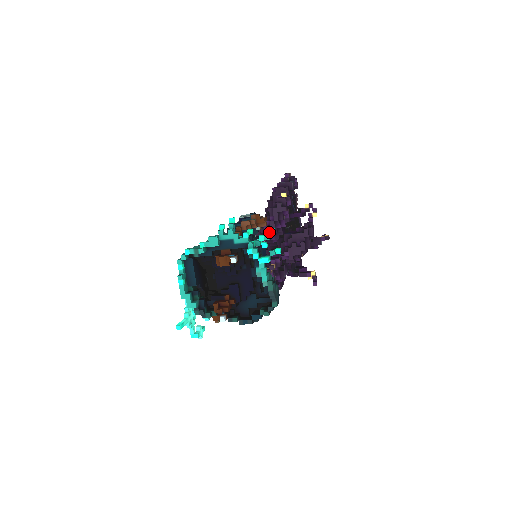
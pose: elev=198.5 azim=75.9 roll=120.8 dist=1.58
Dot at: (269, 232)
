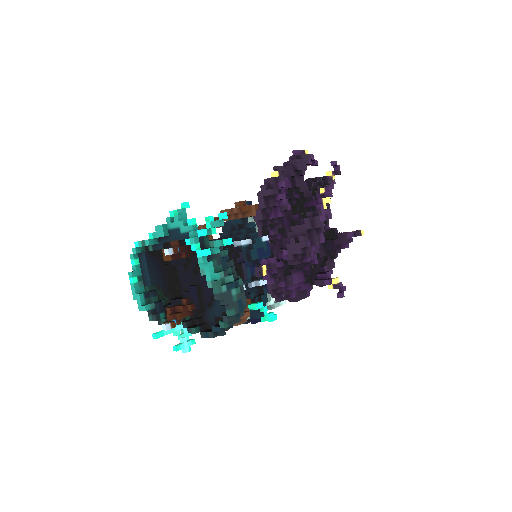
Dot at: occluded
